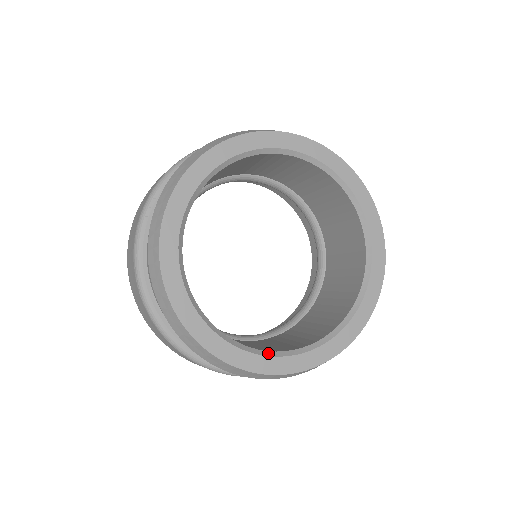
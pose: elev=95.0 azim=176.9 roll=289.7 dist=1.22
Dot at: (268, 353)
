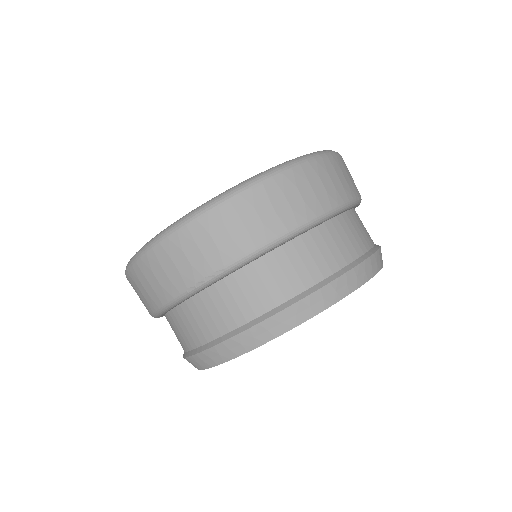
Dot at: occluded
